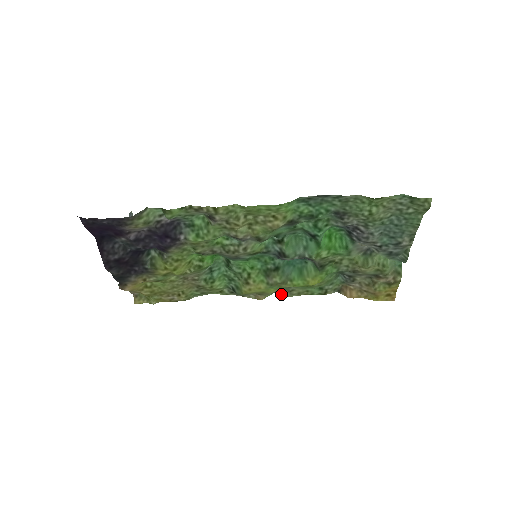
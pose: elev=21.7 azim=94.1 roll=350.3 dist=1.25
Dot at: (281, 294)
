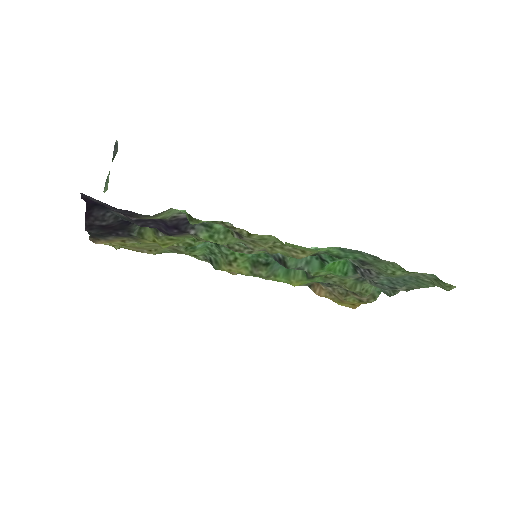
Dot at: occluded
